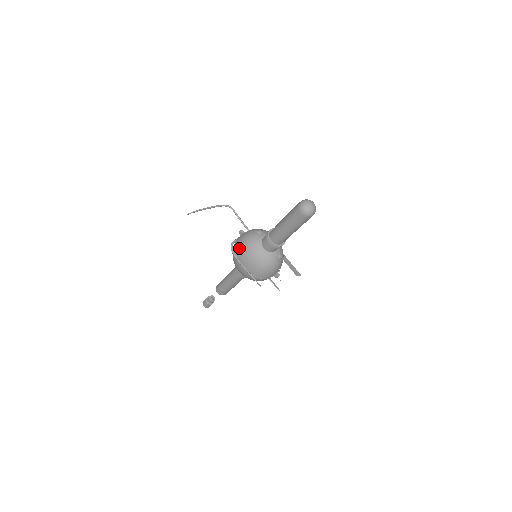
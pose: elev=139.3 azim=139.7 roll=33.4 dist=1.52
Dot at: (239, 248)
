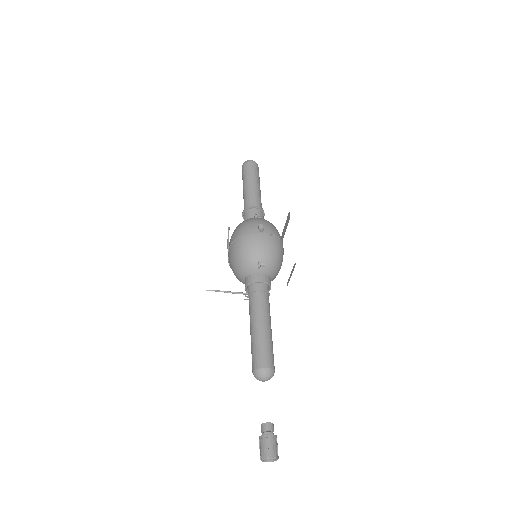
Dot at: occluded
